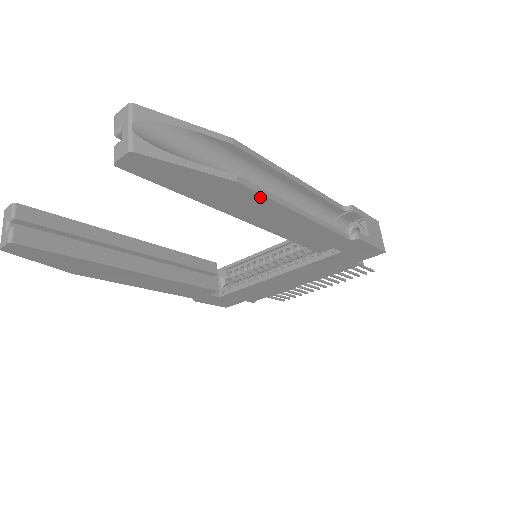
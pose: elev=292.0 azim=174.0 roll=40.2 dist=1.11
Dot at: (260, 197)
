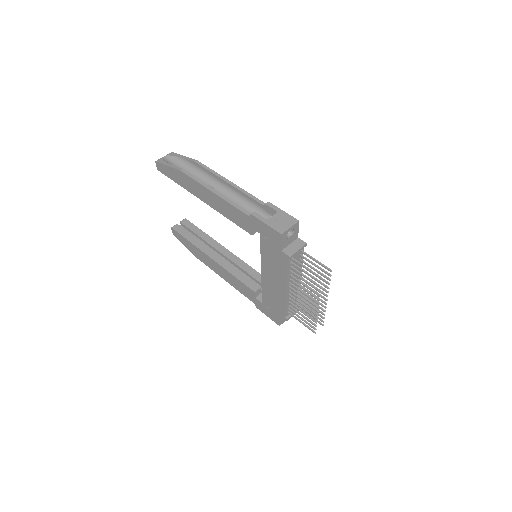
Dot at: (192, 180)
